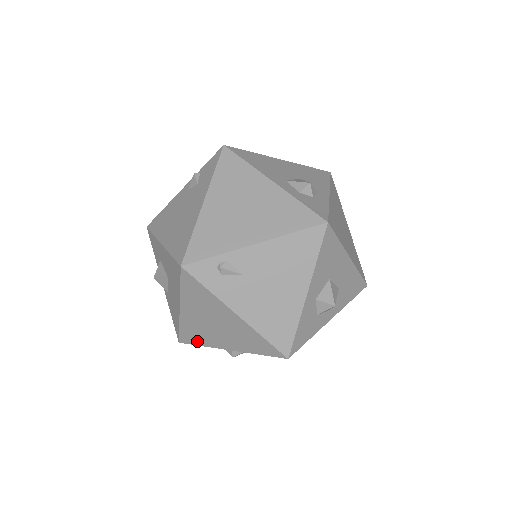
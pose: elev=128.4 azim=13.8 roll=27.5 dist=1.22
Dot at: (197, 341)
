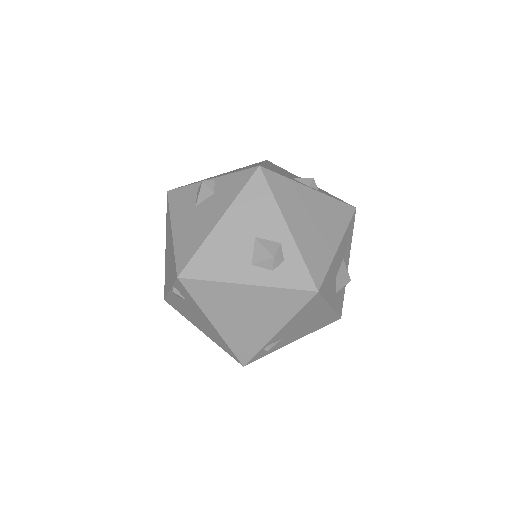
Dot at: occluded
